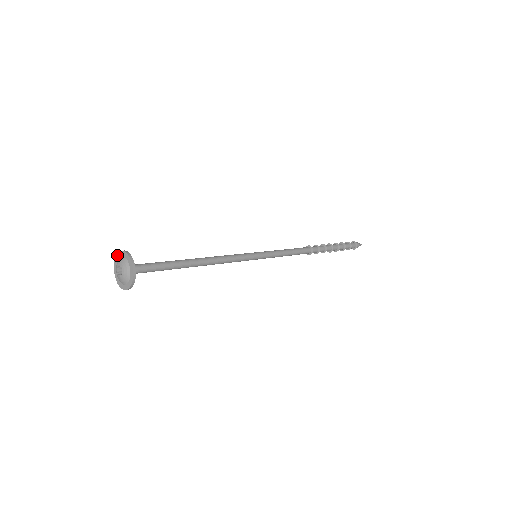
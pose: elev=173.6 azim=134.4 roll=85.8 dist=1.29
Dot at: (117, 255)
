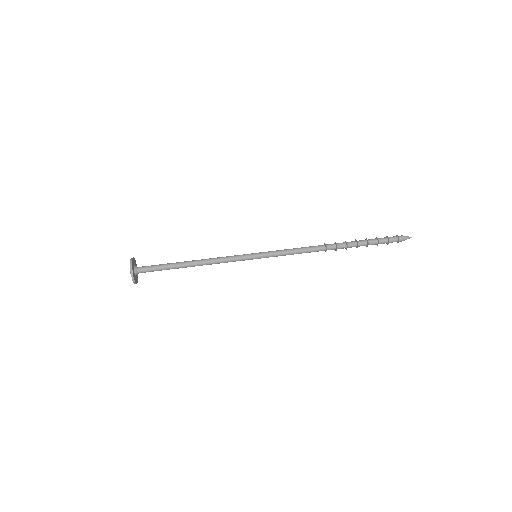
Dot at: (130, 266)
